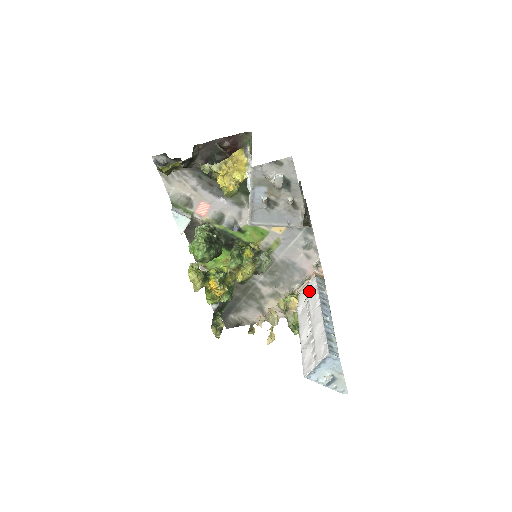
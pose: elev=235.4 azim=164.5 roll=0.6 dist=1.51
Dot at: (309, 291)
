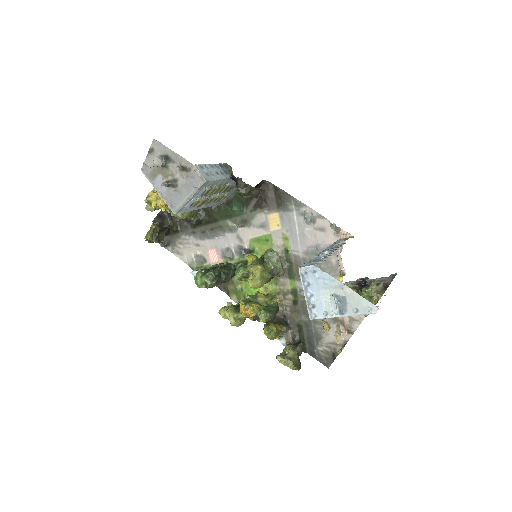
Dot at: occluded
